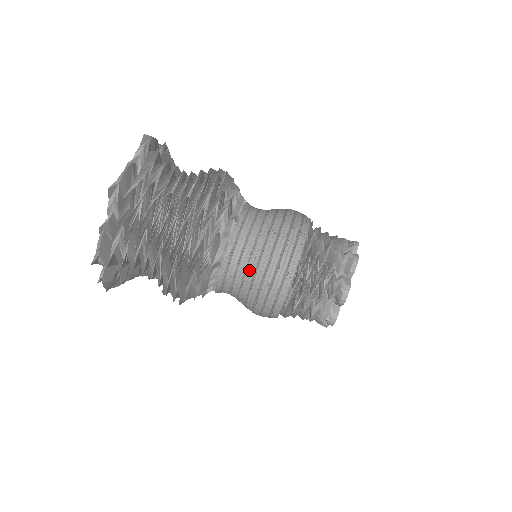
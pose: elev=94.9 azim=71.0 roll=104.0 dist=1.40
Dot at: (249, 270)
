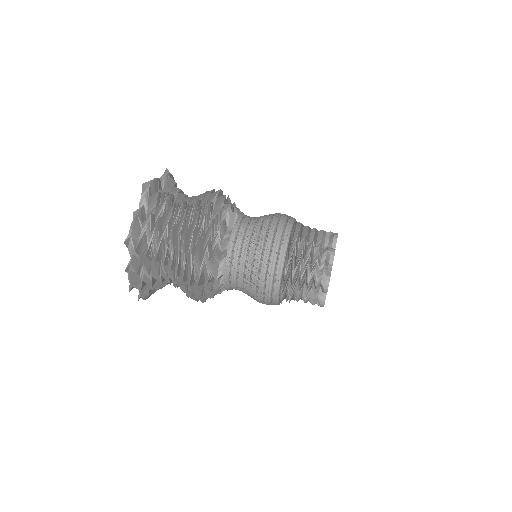
Dot at: (252, 244)
